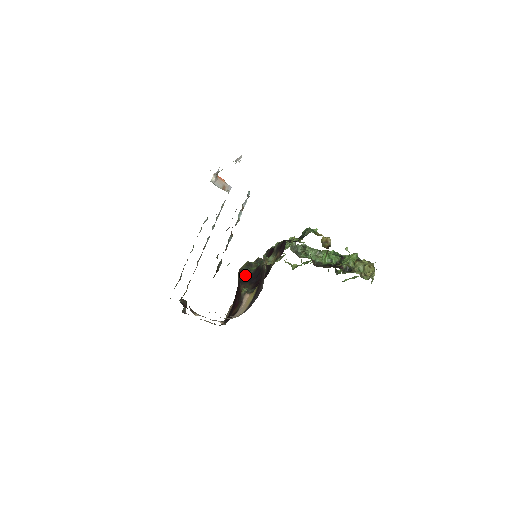
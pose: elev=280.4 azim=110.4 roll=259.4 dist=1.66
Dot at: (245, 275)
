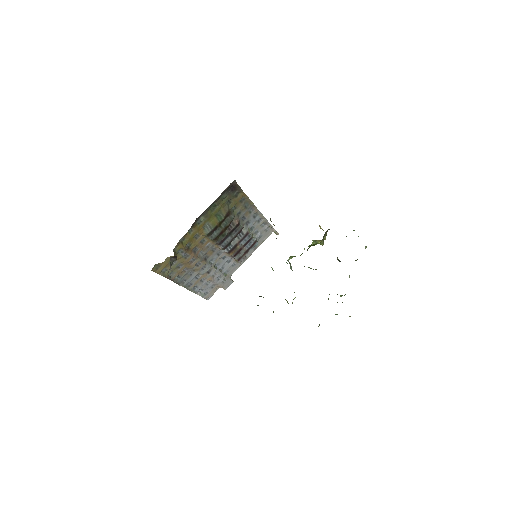
Dot at: occluded
